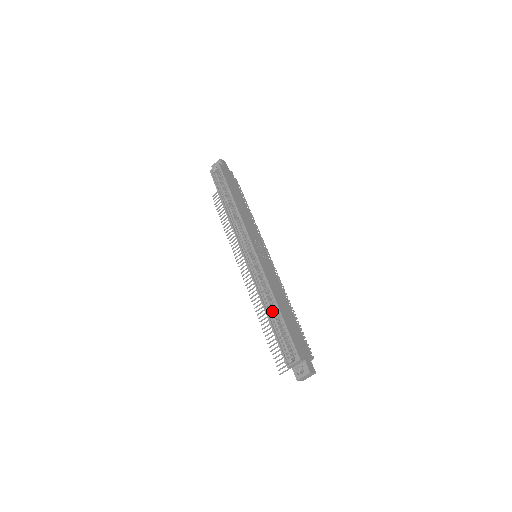
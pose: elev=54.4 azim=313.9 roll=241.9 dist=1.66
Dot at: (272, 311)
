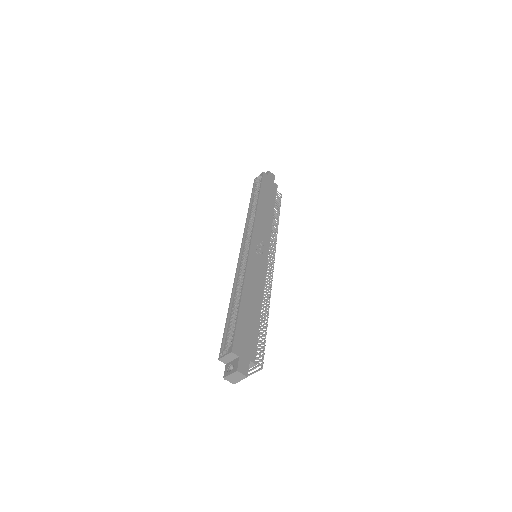
Dot at: (236, 303)
